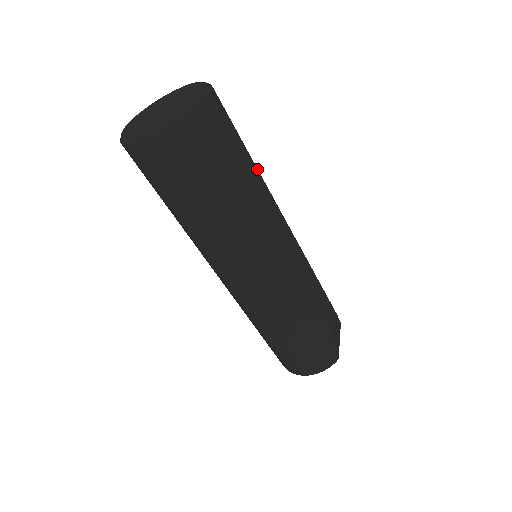
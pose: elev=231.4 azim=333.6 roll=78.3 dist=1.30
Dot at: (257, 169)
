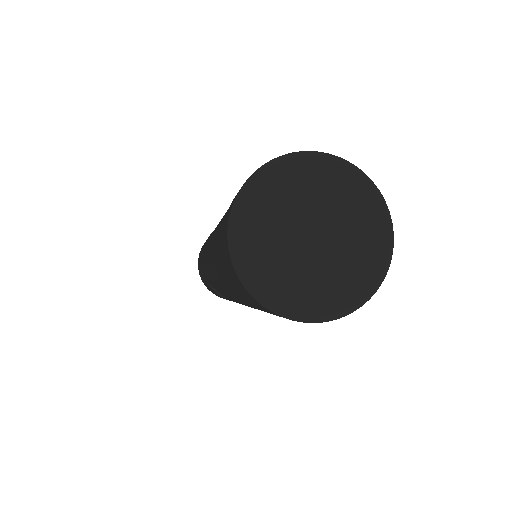
Dot at: occluded
